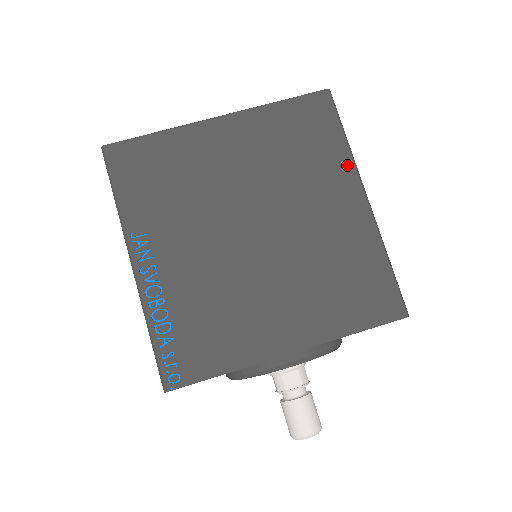
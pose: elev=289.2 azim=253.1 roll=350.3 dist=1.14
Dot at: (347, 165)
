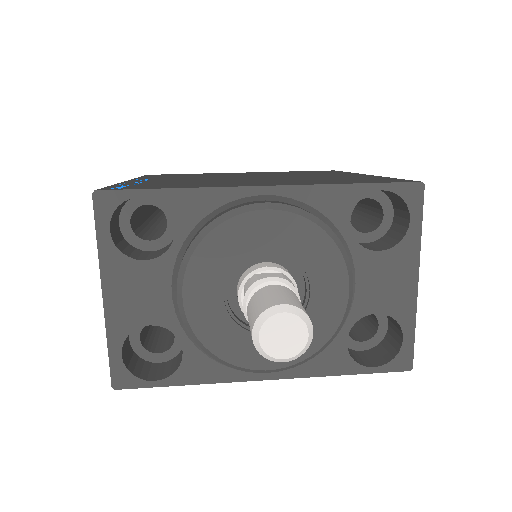
Dot at: (348, 173)
